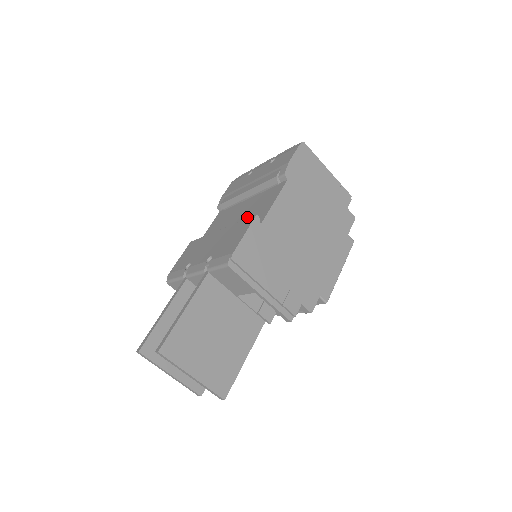
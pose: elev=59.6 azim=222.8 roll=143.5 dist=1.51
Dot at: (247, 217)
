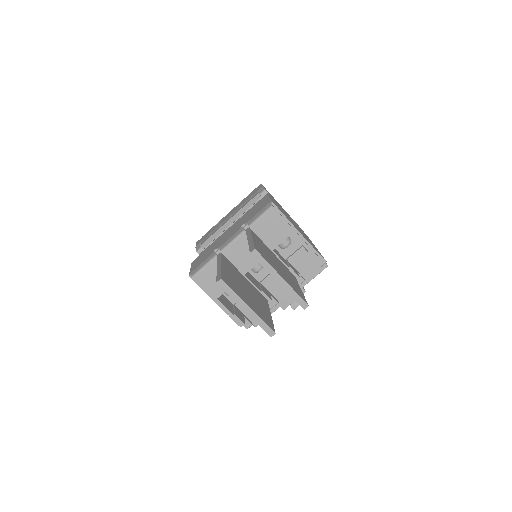
Dot at: occluded
